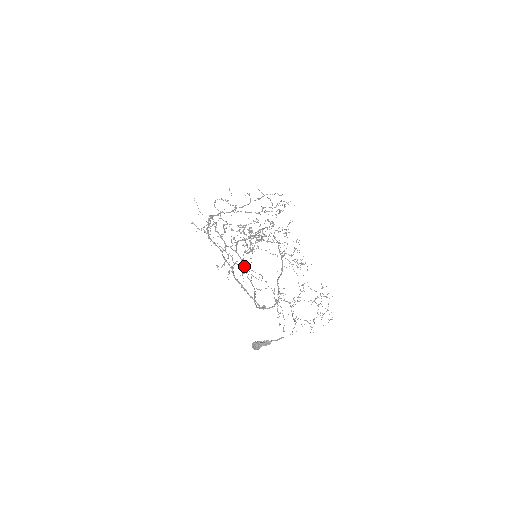
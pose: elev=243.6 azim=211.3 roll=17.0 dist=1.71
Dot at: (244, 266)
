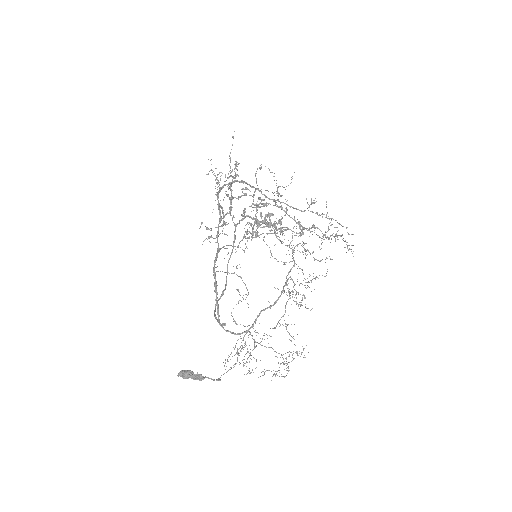
Dot at: (232, 249)
